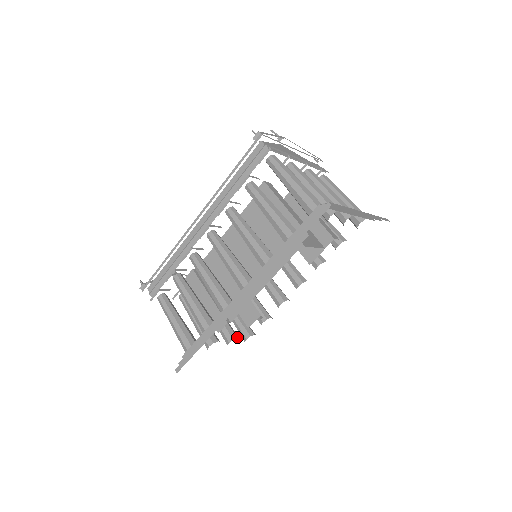
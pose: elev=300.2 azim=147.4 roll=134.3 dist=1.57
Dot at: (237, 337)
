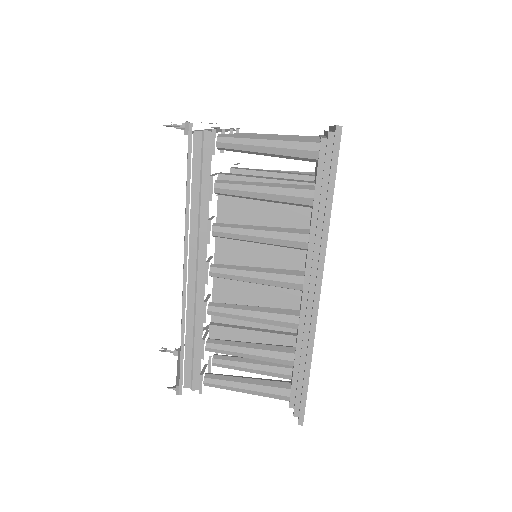
Dot at: occluded
